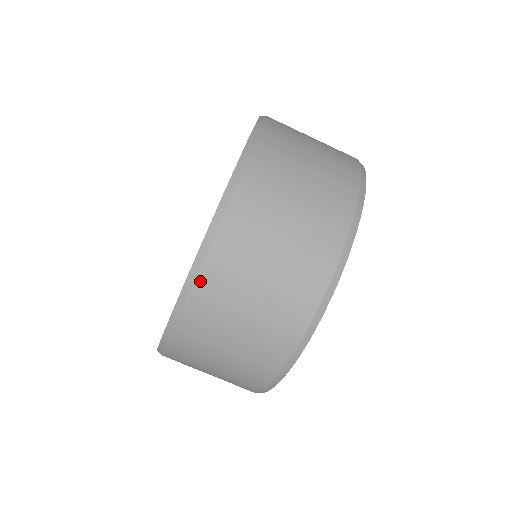
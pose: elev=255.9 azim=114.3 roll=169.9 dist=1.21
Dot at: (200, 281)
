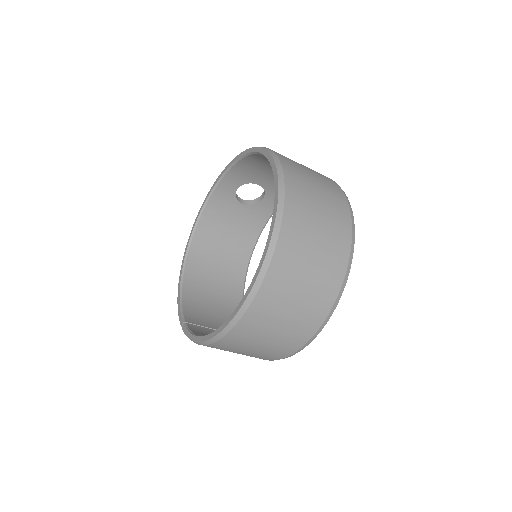
Dot at: (250, 311)
